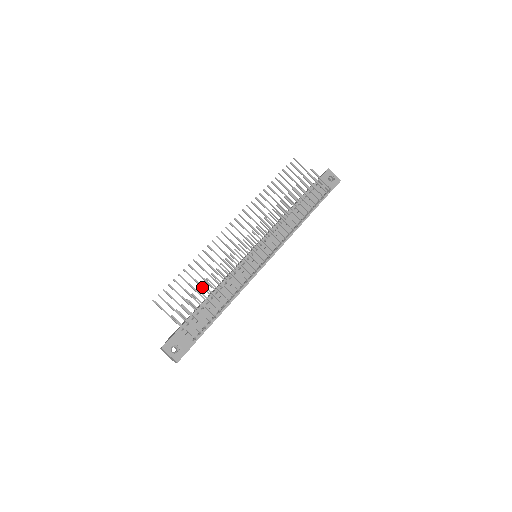
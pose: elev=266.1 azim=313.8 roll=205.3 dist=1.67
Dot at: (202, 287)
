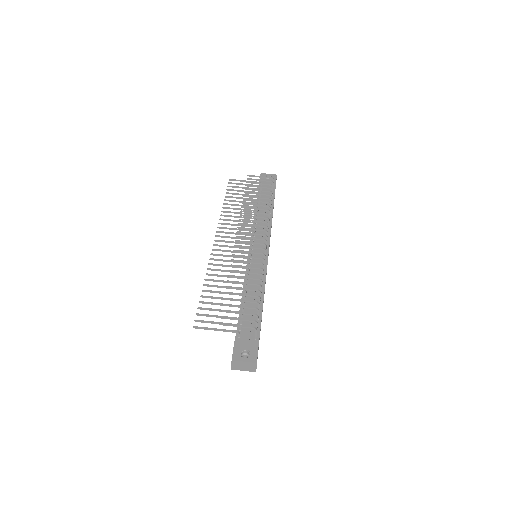
Dot at: occluded
